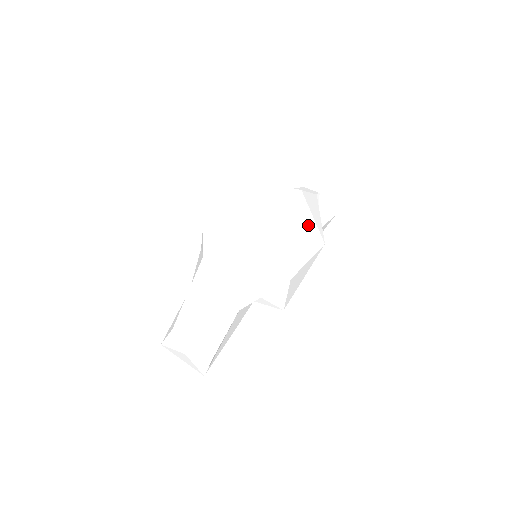
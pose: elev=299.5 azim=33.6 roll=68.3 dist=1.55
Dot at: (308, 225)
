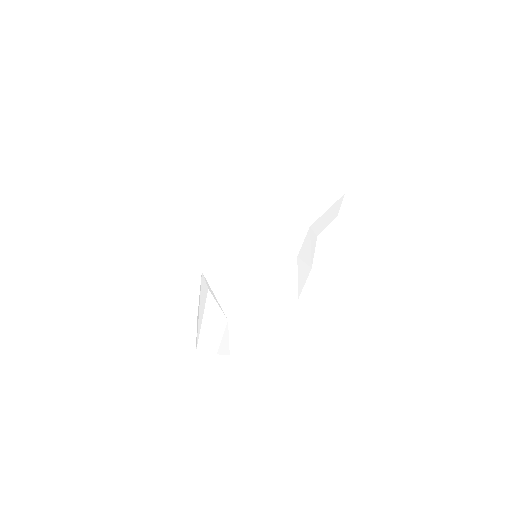
Dot at: (271, 242)
